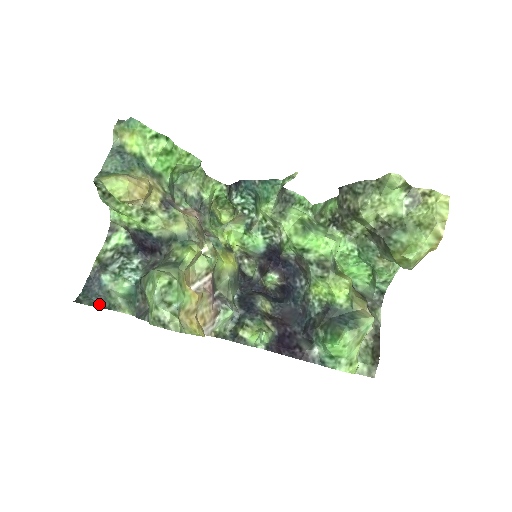
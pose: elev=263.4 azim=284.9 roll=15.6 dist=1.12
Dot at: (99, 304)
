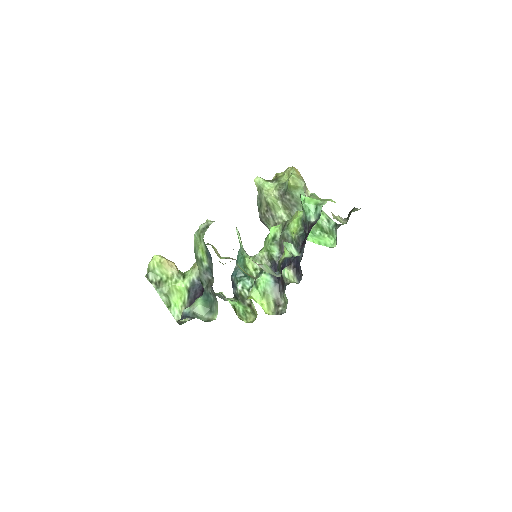
Dot at: occluded
